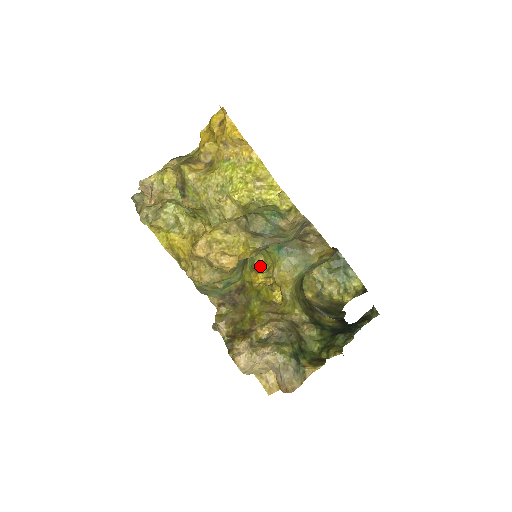
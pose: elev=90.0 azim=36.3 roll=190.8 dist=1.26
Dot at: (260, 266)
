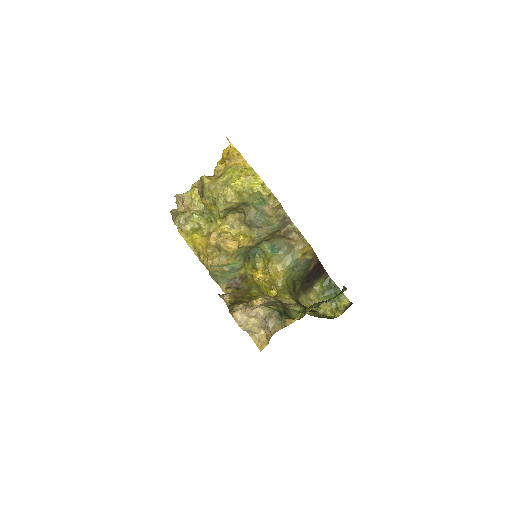
Dot at: (260, 267)
